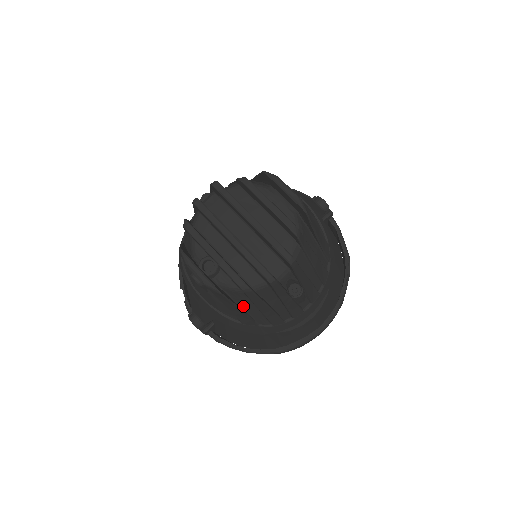
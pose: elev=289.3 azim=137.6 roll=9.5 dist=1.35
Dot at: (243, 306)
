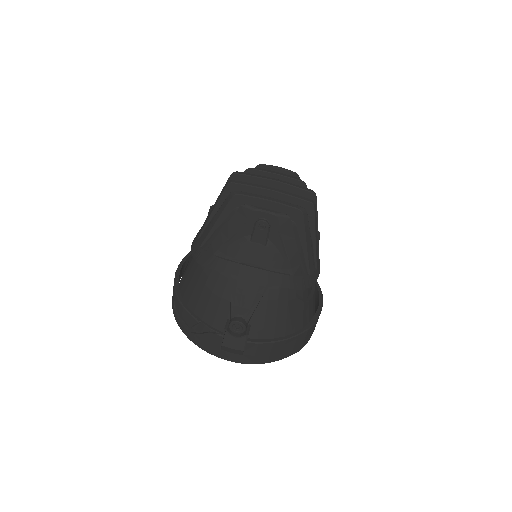
Dot at: occluded
